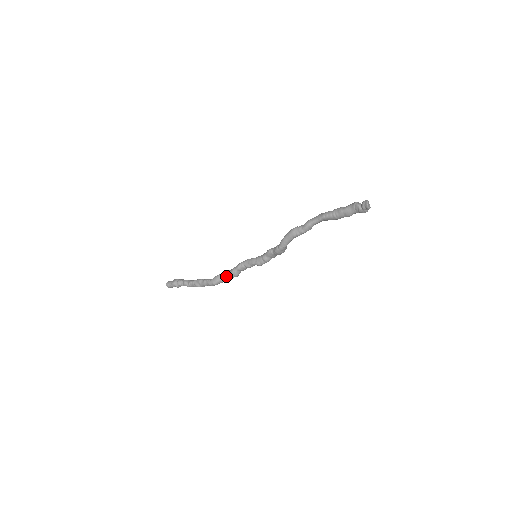
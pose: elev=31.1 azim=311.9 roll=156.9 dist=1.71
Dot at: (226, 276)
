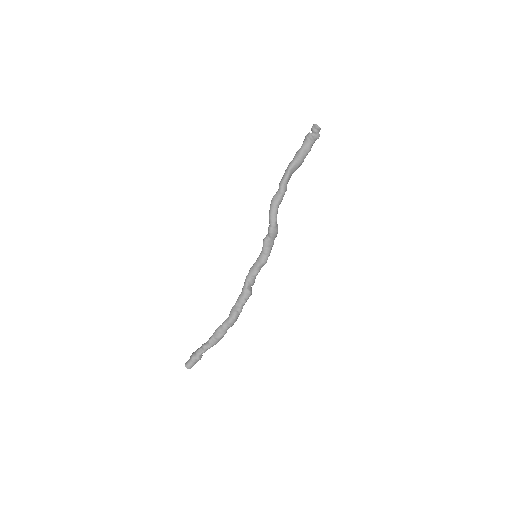
Dot at: (241, 301)
